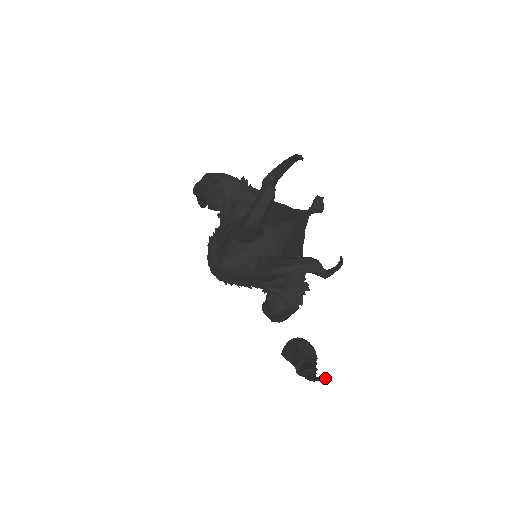
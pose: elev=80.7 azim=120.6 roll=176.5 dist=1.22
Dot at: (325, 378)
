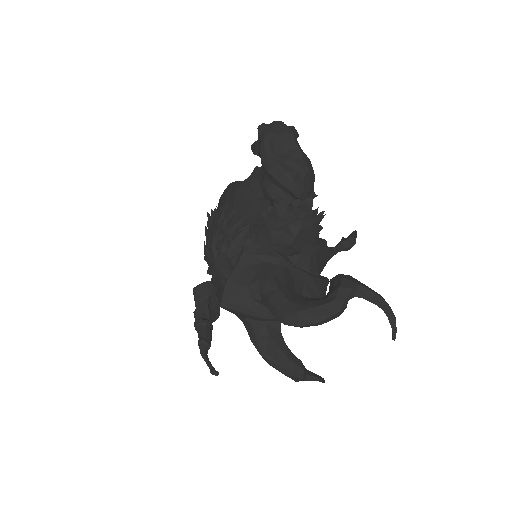
Dot at: (215, 372)
